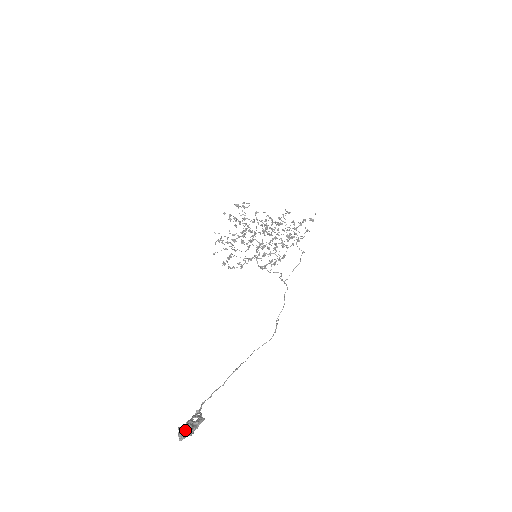
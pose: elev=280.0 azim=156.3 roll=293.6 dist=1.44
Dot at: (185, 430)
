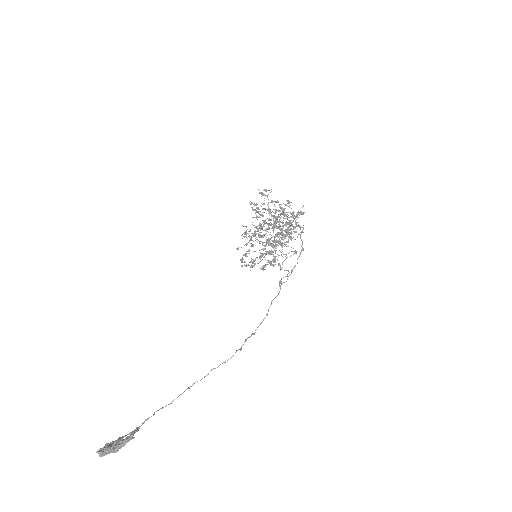
Dot at: (105, 448)
